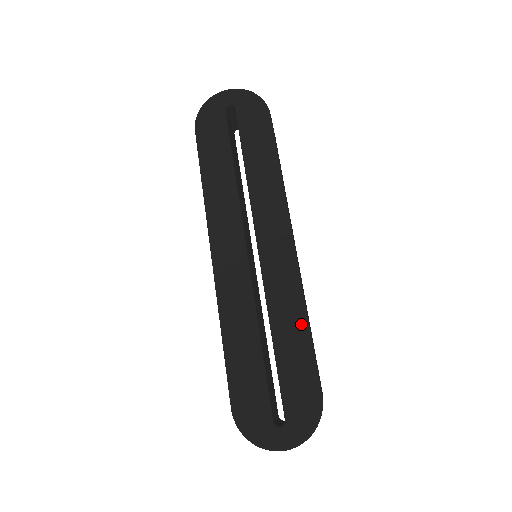
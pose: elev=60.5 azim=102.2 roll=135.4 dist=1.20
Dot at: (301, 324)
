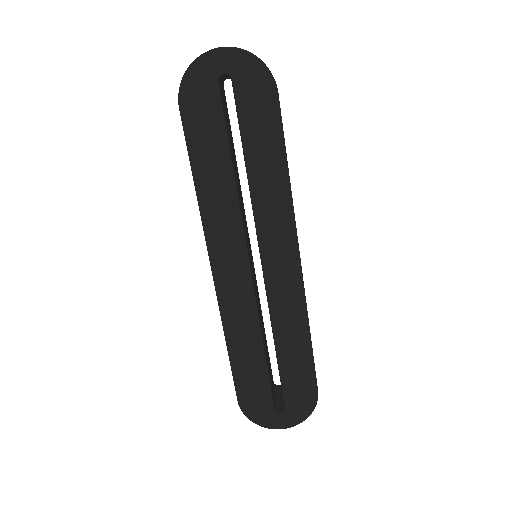
Dot at: (303, 336)
